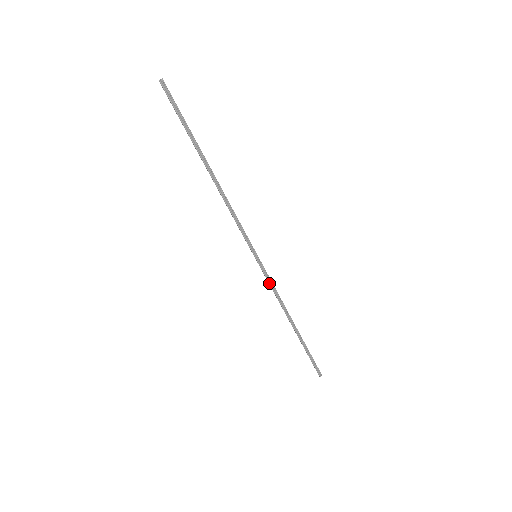
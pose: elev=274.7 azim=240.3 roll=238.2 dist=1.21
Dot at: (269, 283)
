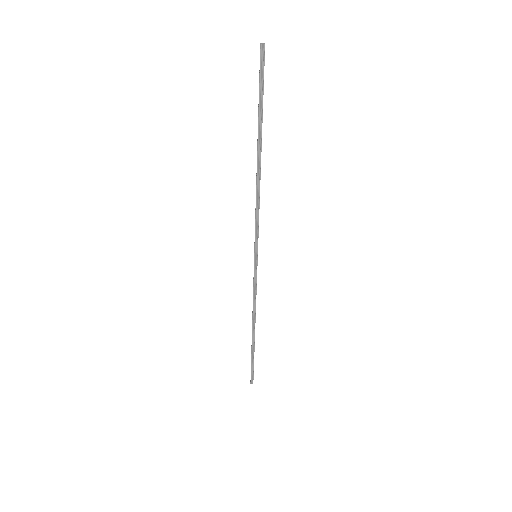
Dot at: (254, 285)
